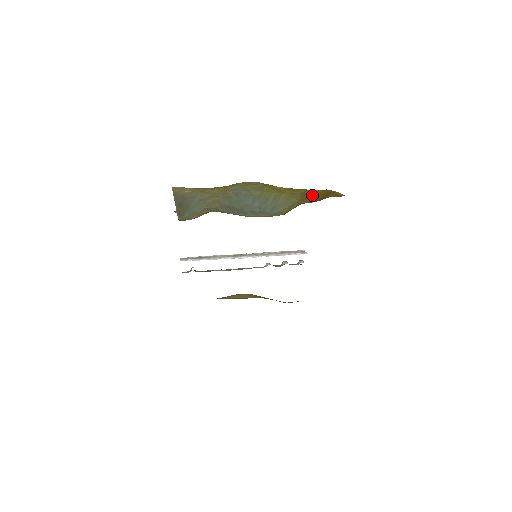
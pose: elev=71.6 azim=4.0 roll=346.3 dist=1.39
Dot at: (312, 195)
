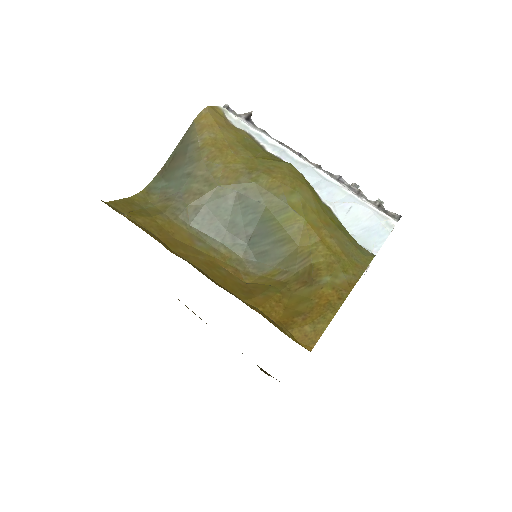
Dot at: (312, 286)
